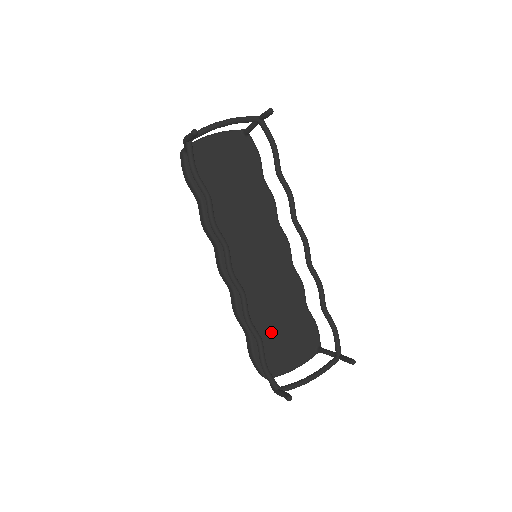
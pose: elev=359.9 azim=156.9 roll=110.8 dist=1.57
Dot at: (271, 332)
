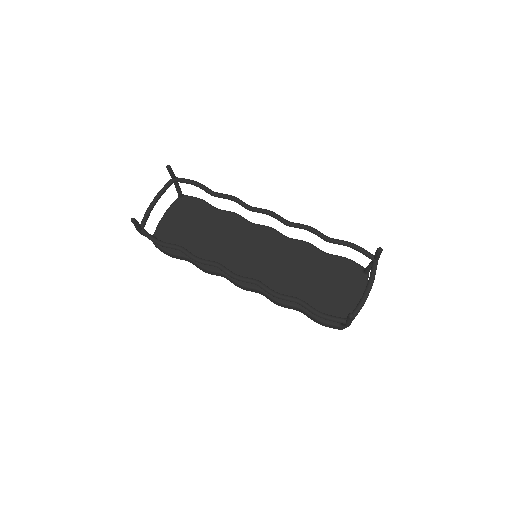
Dot at: (315, 293)
